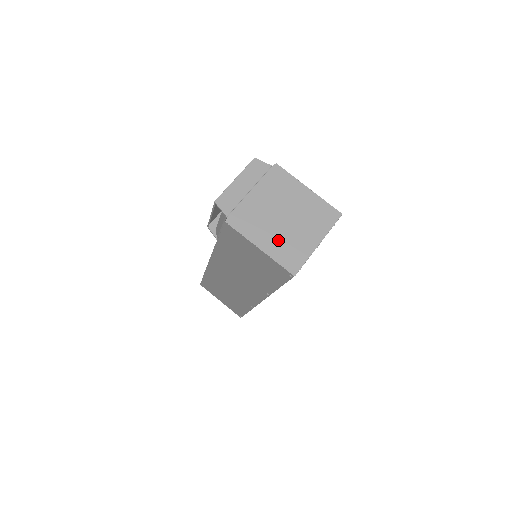
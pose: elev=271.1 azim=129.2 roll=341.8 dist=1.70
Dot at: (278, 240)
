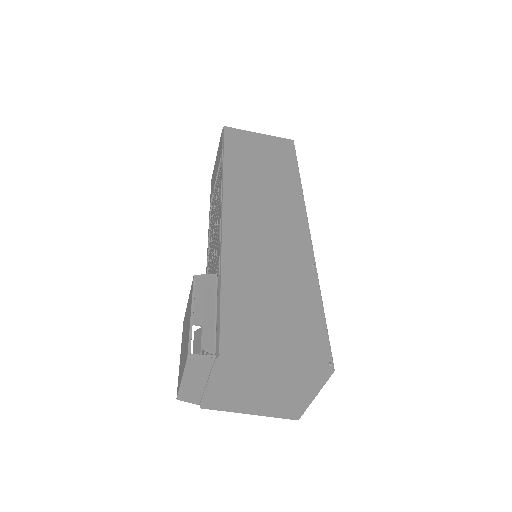
Dot at: (266, 406)
